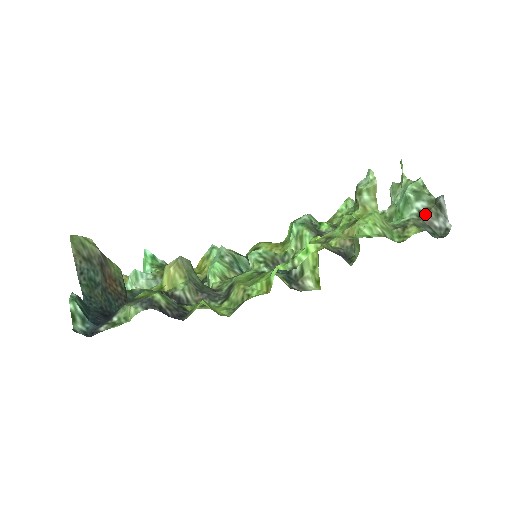
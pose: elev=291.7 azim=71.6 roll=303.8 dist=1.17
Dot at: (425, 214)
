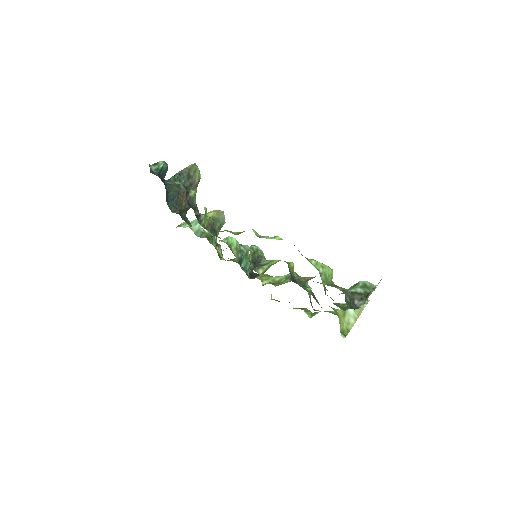
Dot at: (356, 294)
